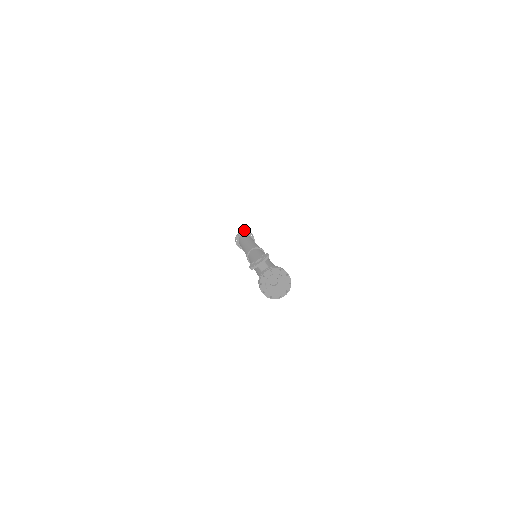
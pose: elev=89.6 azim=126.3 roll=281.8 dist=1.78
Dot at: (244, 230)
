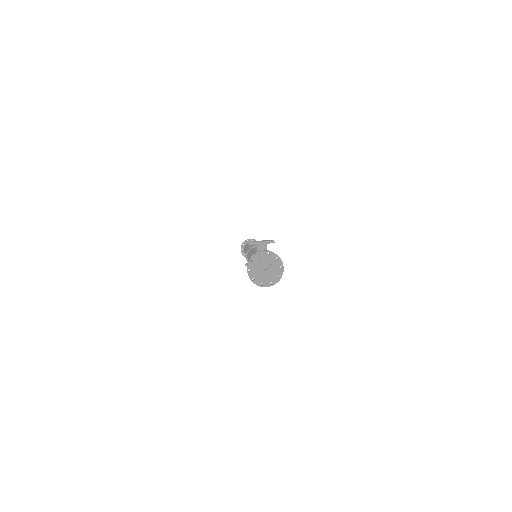
Dot at: occluded
